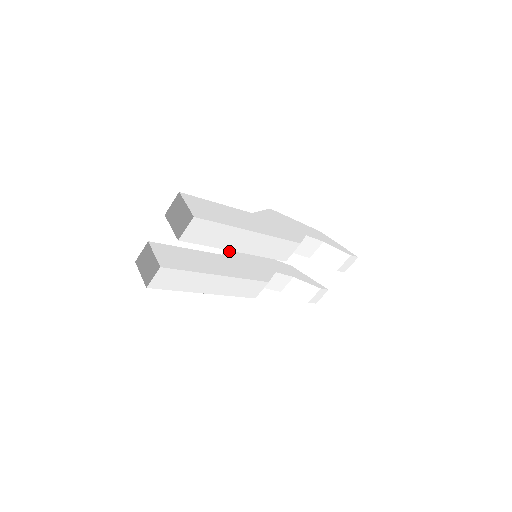
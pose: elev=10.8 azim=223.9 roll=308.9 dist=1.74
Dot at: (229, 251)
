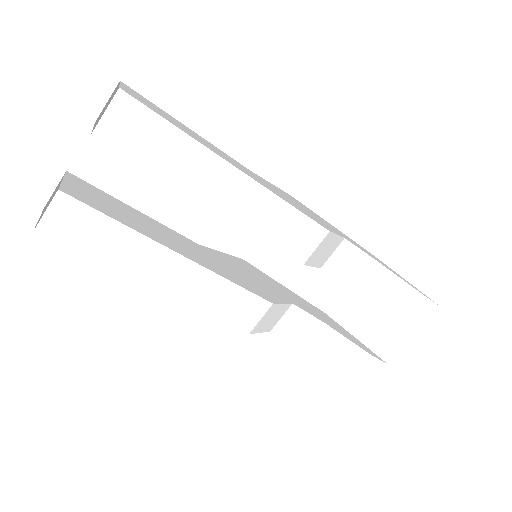
Dot at: occluded
